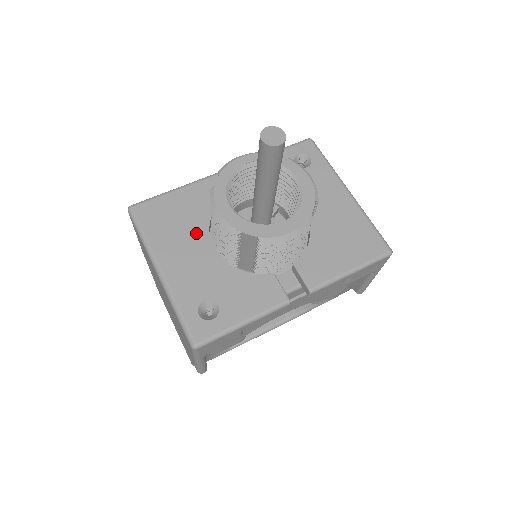
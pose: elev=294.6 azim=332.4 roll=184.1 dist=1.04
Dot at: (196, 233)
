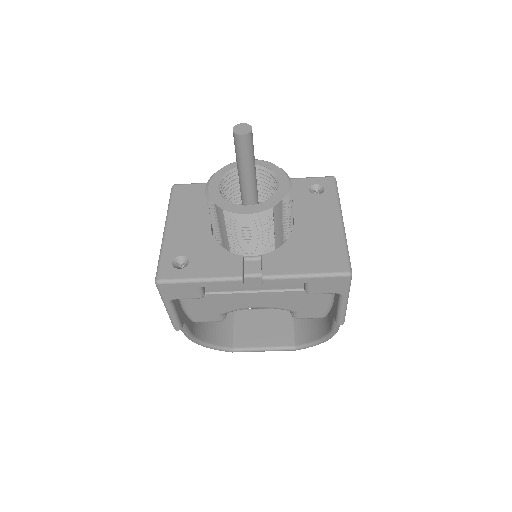
Dot at: (205, 213)
